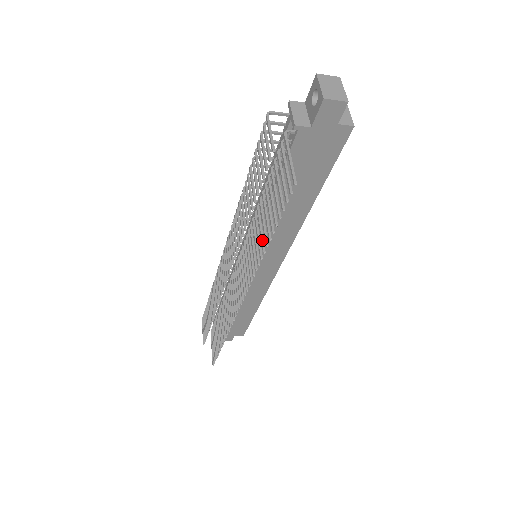
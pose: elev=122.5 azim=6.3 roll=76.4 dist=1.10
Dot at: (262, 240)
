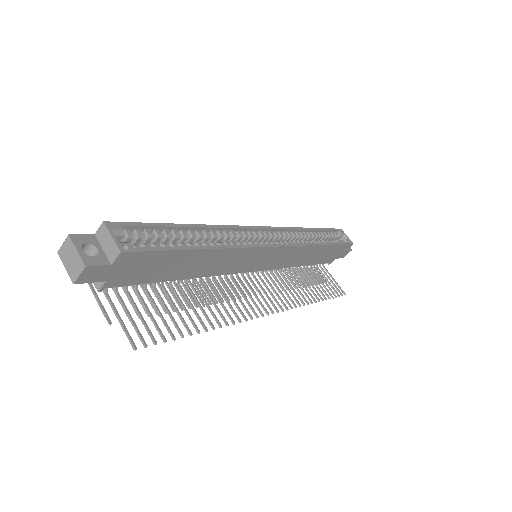
Dot at: occluded
